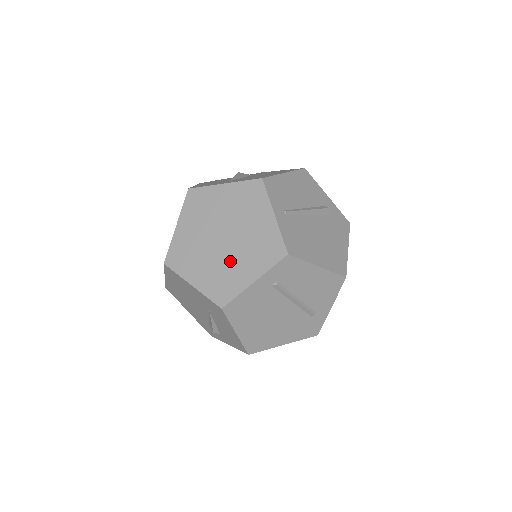
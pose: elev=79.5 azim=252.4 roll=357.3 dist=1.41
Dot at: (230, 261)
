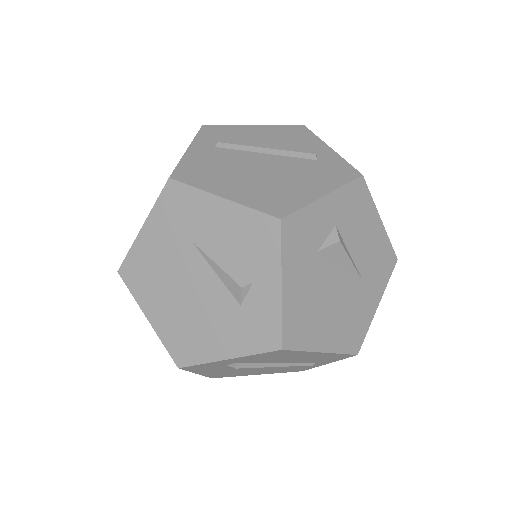
Dot at: occluded
